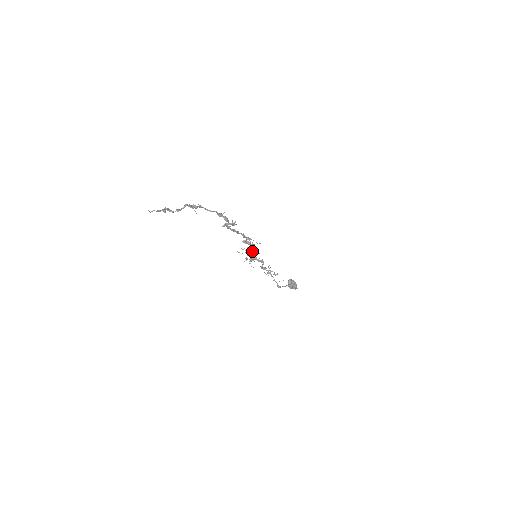
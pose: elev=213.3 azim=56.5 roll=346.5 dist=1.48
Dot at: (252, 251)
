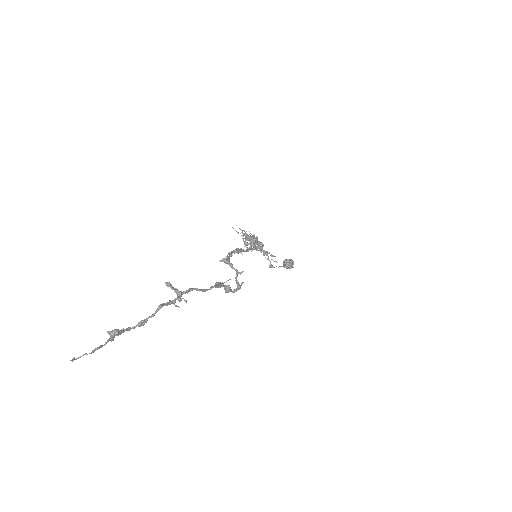
Dot at: occluded
